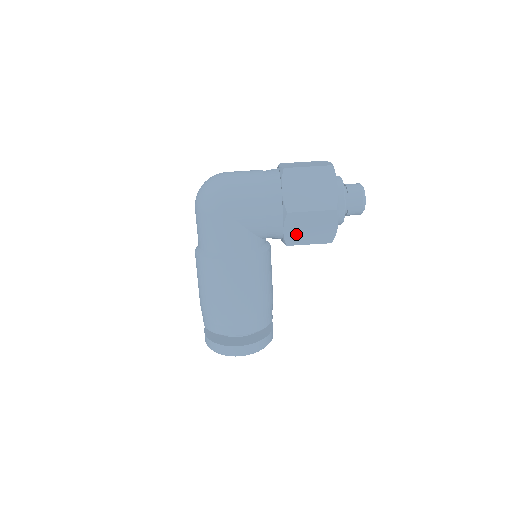
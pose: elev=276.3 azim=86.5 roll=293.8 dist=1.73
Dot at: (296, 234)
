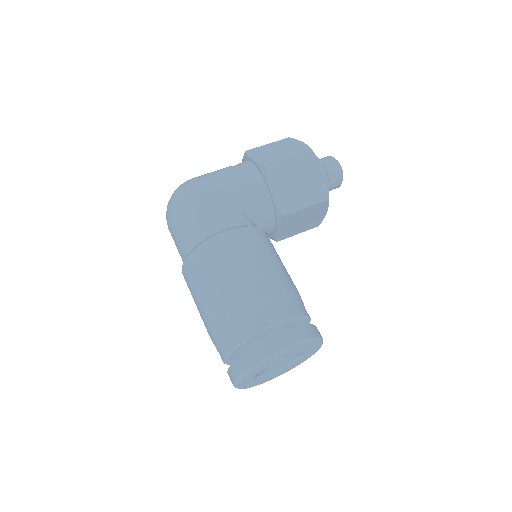
Dot at: (286, 196)
